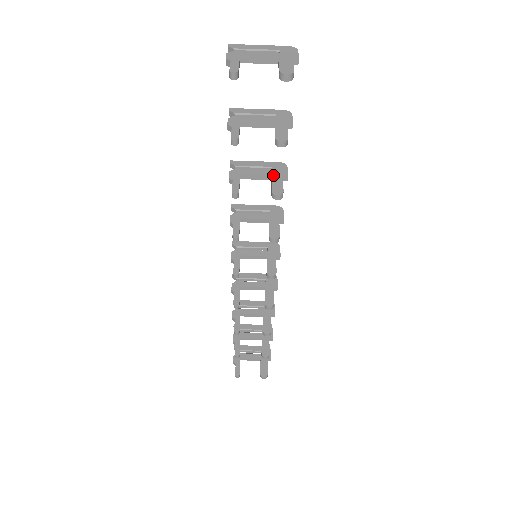
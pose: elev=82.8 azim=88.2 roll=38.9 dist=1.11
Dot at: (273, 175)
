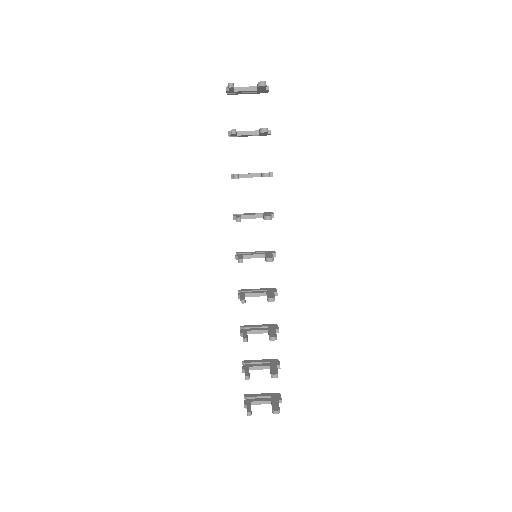
Dot at: occluded
